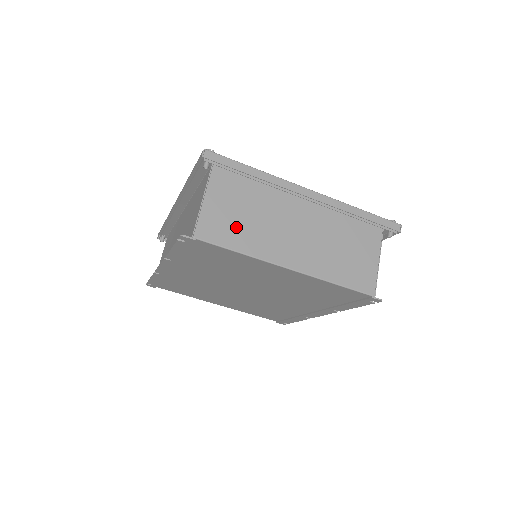
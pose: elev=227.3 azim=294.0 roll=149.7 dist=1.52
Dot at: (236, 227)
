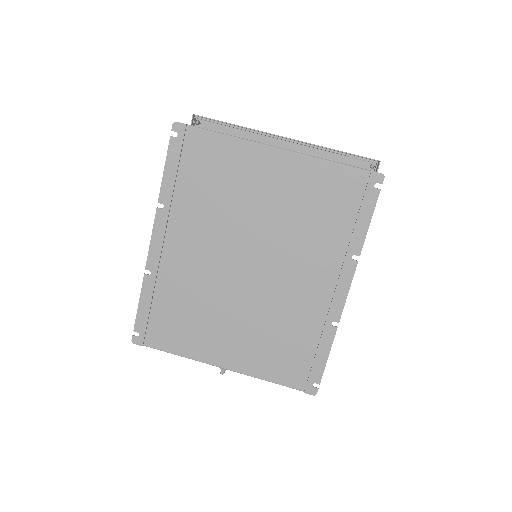
Dot at: occluded
